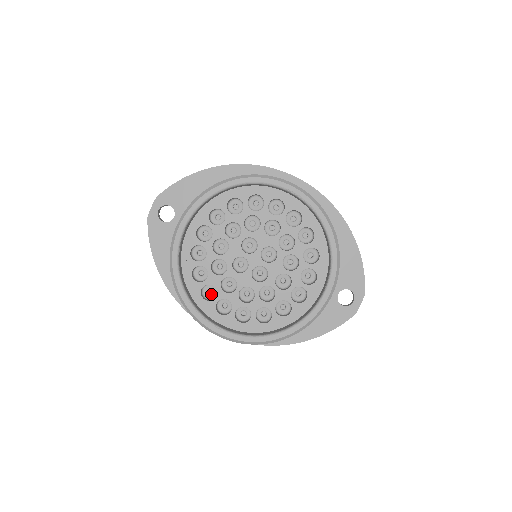
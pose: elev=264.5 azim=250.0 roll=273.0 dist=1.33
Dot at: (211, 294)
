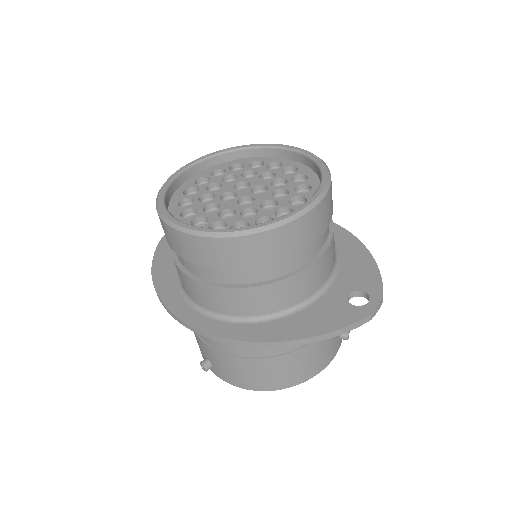
Dot at: occluded
